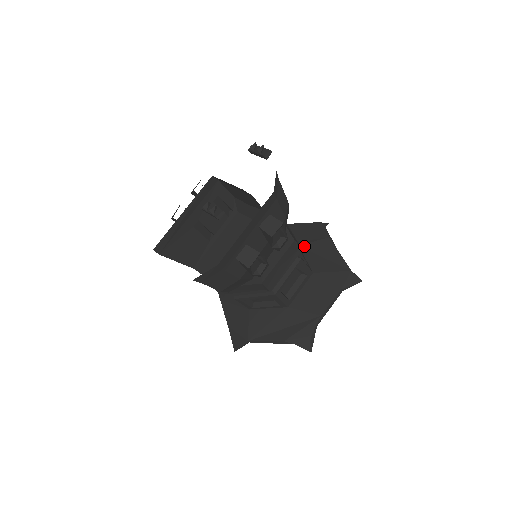
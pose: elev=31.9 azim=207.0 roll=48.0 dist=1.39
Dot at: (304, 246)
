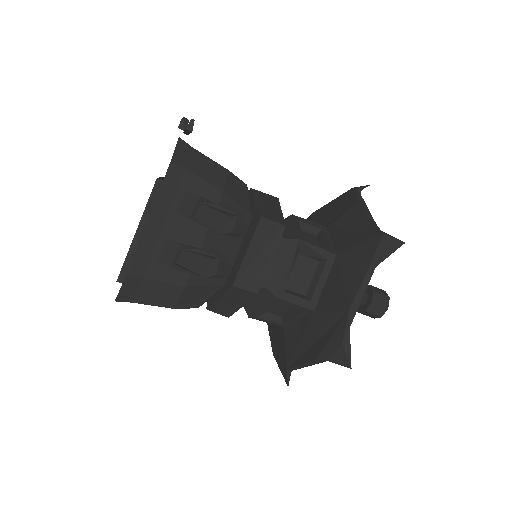
Dot at: (332, 225)
